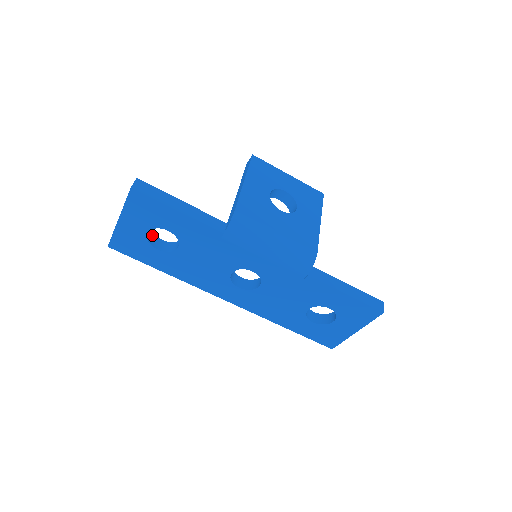
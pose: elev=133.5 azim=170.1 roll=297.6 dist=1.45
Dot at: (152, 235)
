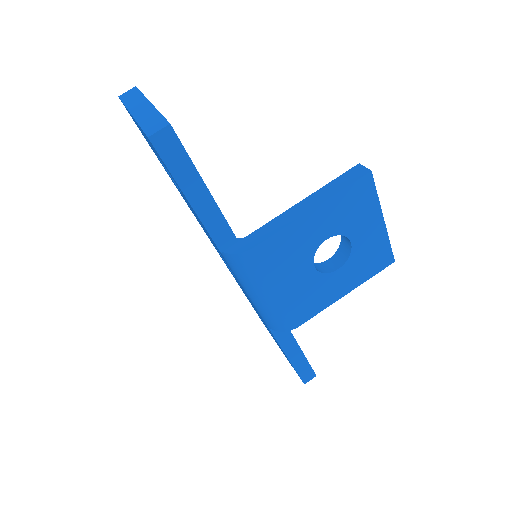
Dot at: occluded
